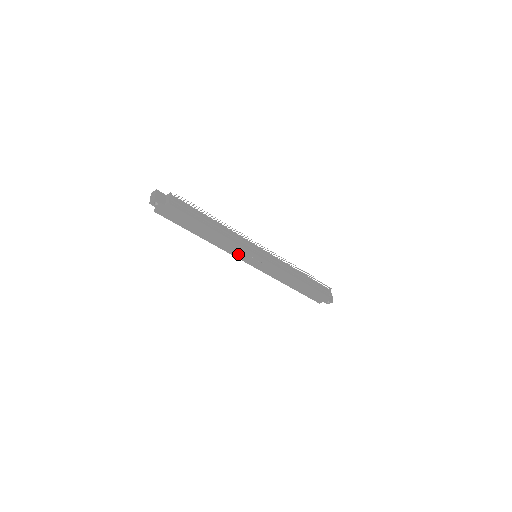
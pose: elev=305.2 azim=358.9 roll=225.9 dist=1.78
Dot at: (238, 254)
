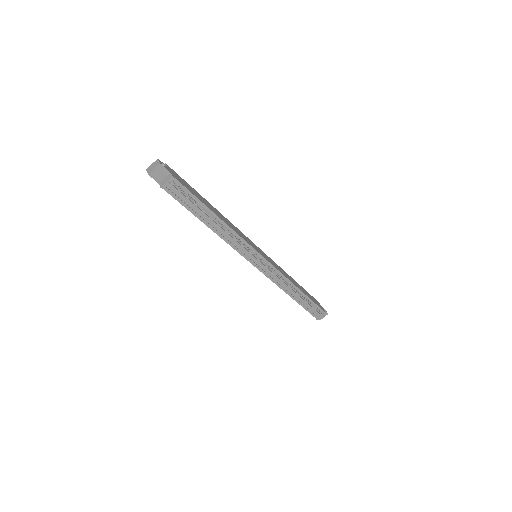
Dot at: occluded
